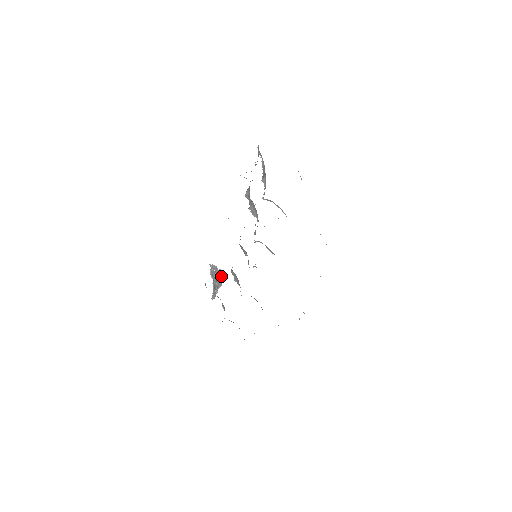
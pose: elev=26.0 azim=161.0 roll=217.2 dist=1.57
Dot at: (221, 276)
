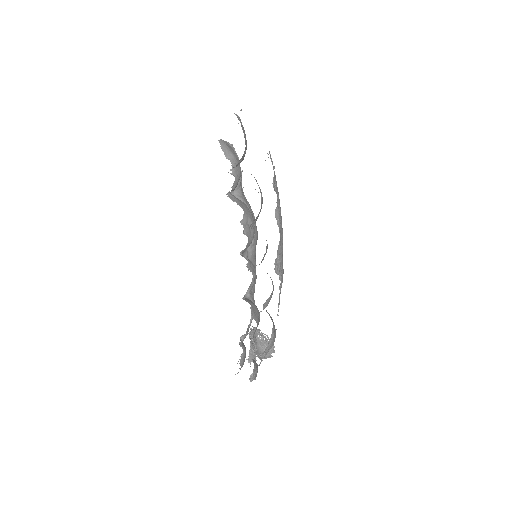
Dot at: occluded
